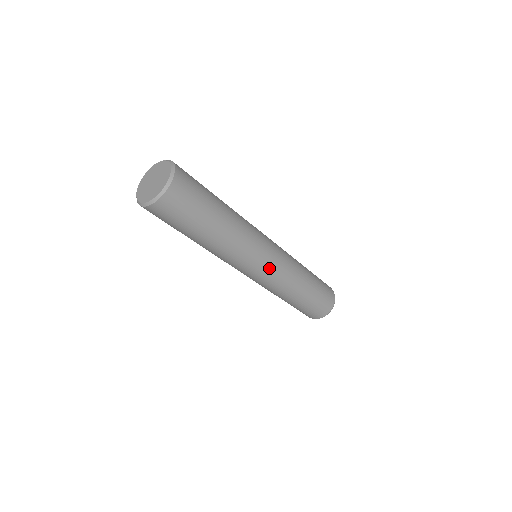
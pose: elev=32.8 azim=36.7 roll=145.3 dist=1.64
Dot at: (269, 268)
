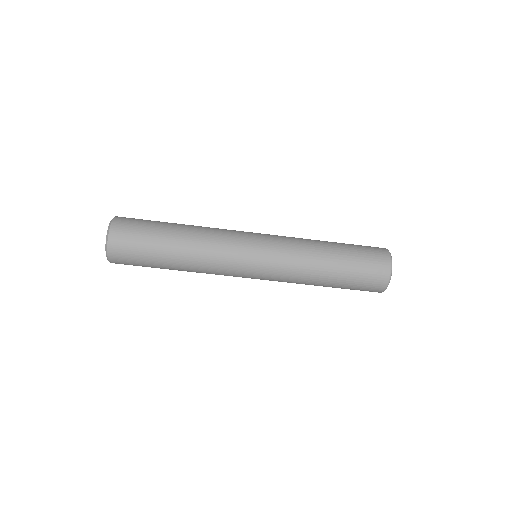
Dot at: (262, 255)
